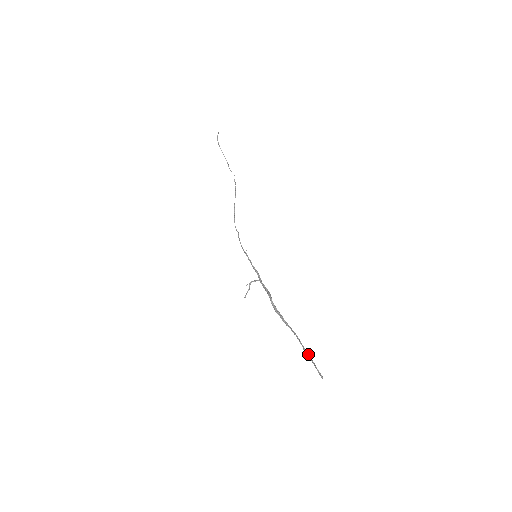
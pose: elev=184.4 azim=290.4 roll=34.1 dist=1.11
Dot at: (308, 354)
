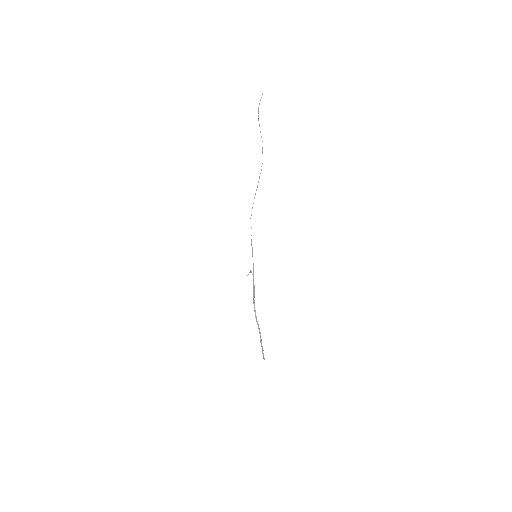
Dot at: occluded
